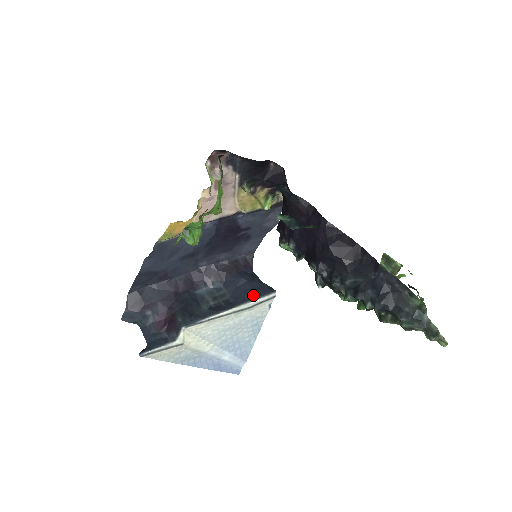
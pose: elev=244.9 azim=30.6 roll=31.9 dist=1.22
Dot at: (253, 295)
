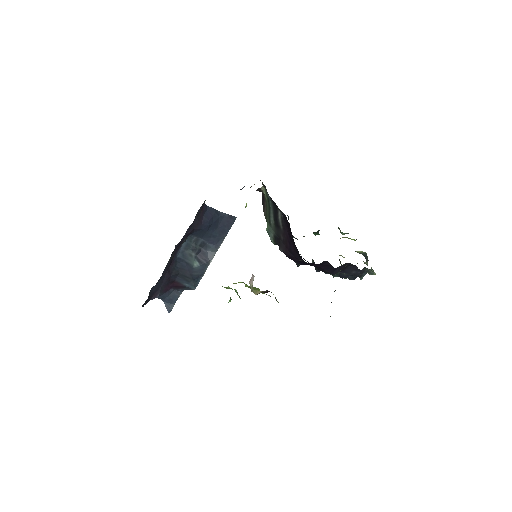
Dot at: (223, 233)
